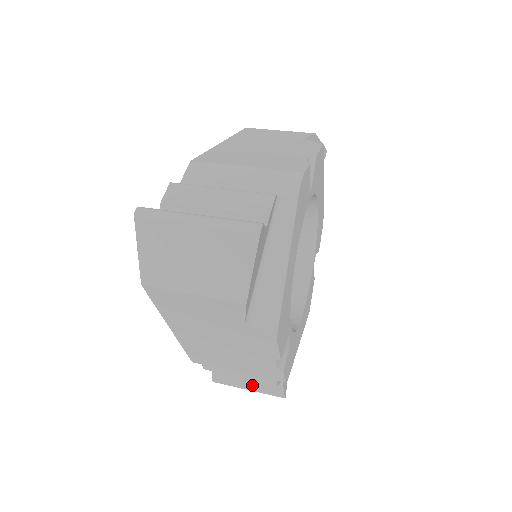
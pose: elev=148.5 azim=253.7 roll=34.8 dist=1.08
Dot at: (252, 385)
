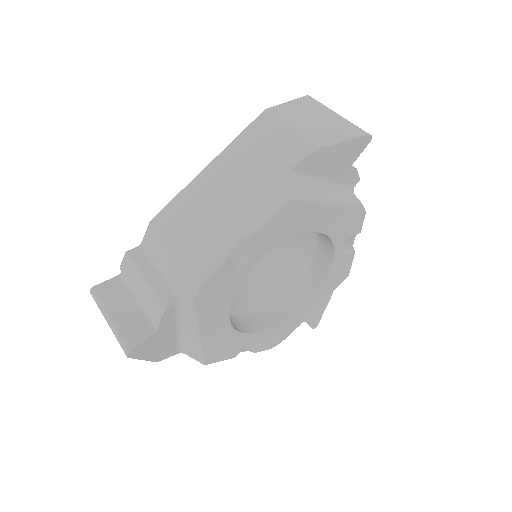
Dot at: occluded
